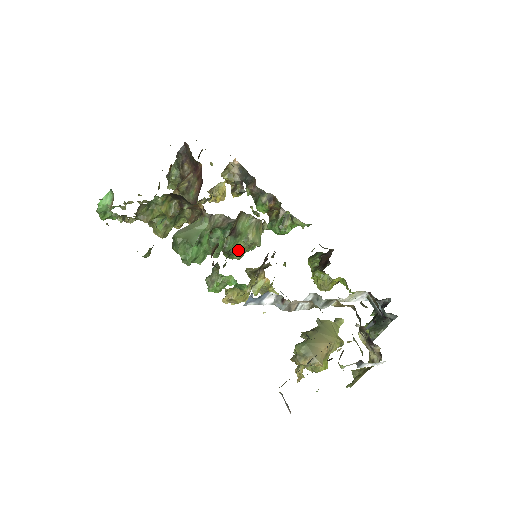
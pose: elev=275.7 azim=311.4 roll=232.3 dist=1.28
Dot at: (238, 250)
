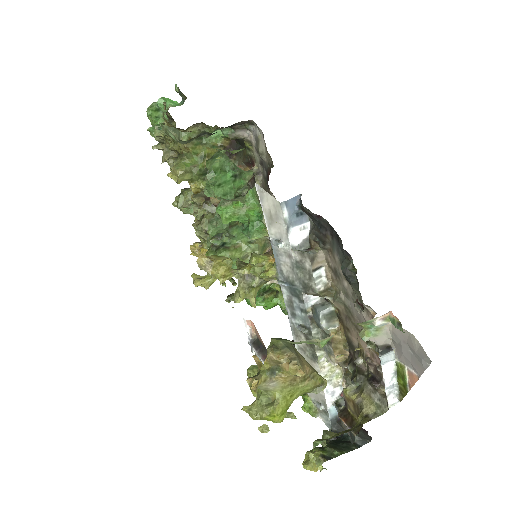
Dot at: (235, 247)
